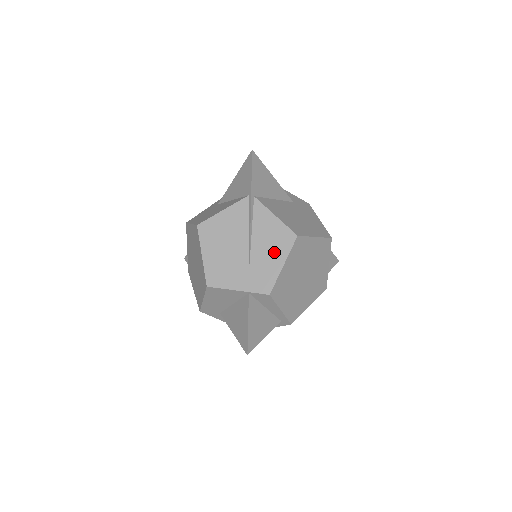
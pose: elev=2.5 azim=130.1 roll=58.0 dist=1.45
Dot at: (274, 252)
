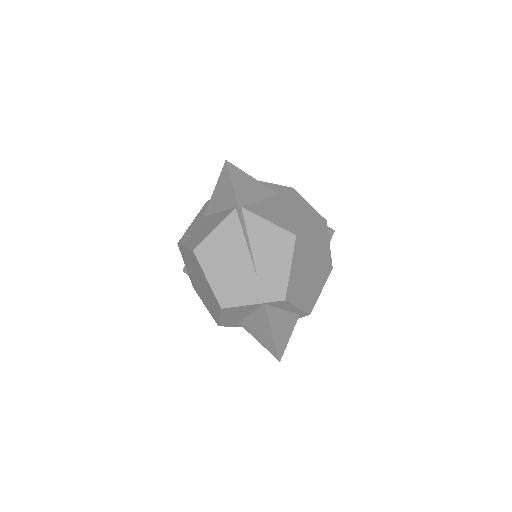
Dot at: (278, 258)
